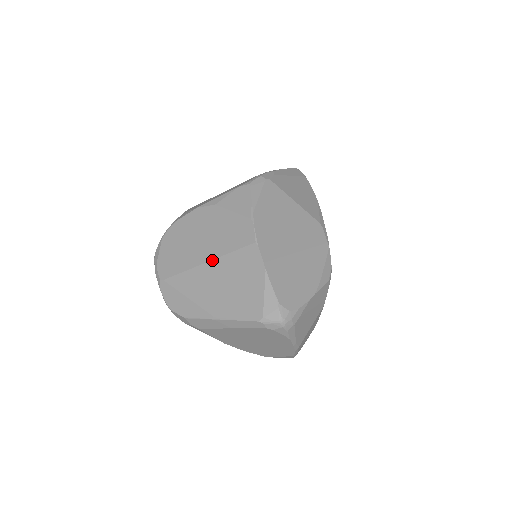
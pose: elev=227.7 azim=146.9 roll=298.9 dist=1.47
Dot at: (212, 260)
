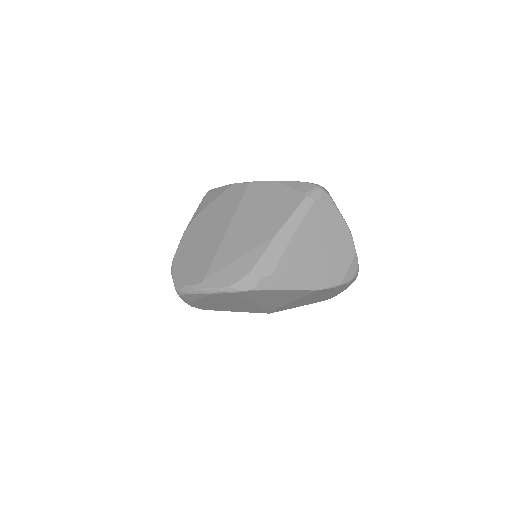
Dot at: (230, 223)
